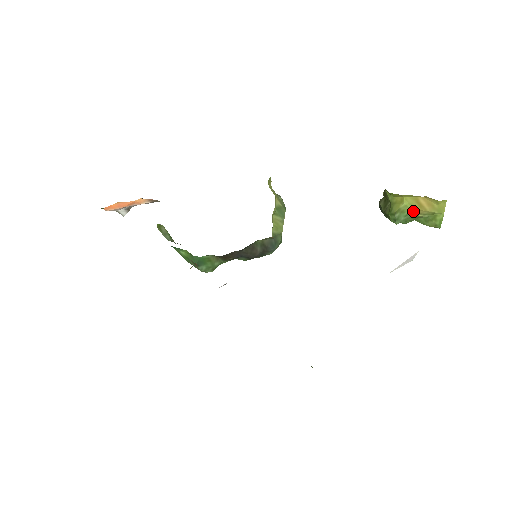
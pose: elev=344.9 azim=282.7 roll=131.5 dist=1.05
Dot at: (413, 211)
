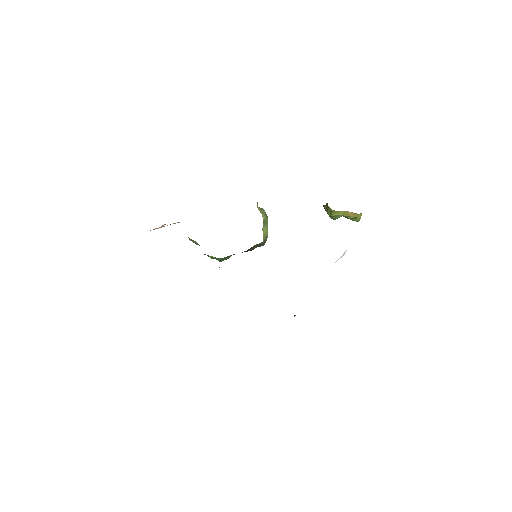
Dot at: (344, 216)
